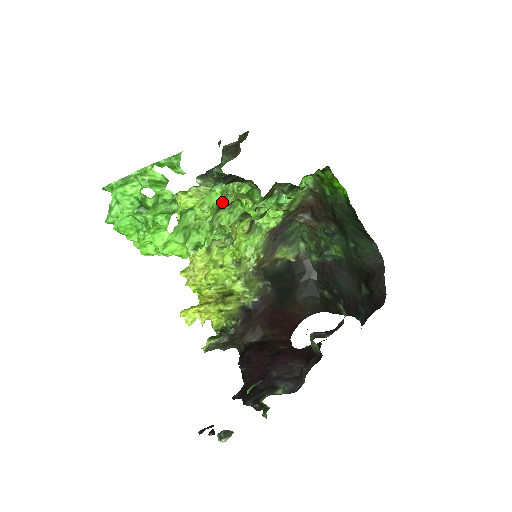
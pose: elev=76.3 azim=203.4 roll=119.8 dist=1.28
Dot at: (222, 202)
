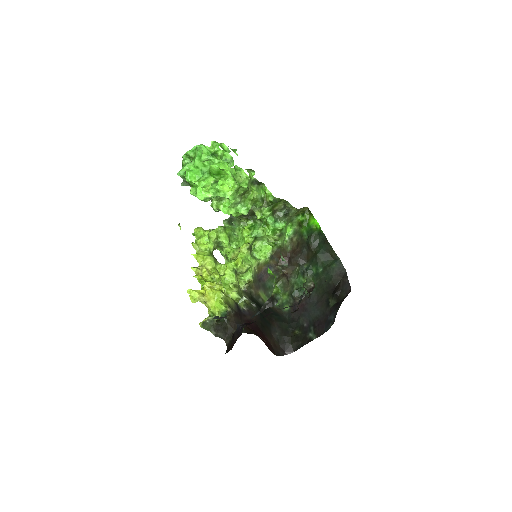
Dot at: (230, 236)
